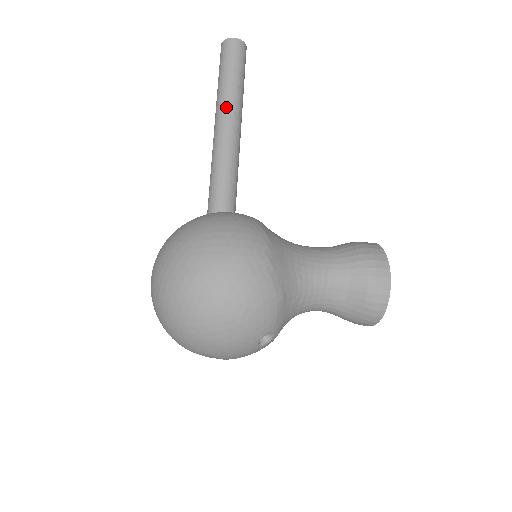
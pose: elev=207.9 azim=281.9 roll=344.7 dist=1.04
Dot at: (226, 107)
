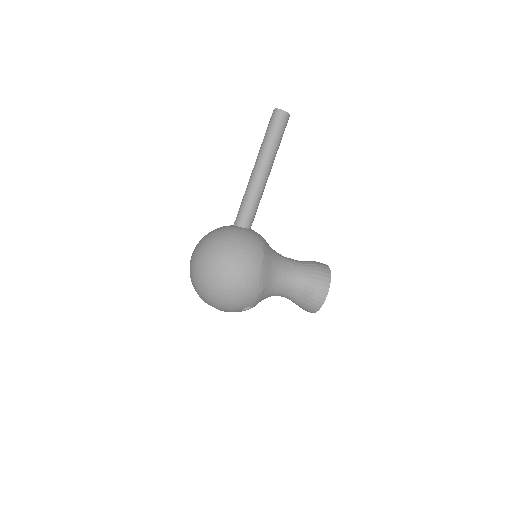
Dot at: (264, 159)
